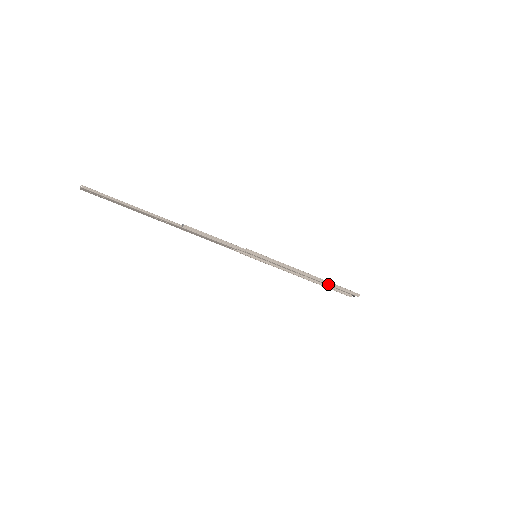
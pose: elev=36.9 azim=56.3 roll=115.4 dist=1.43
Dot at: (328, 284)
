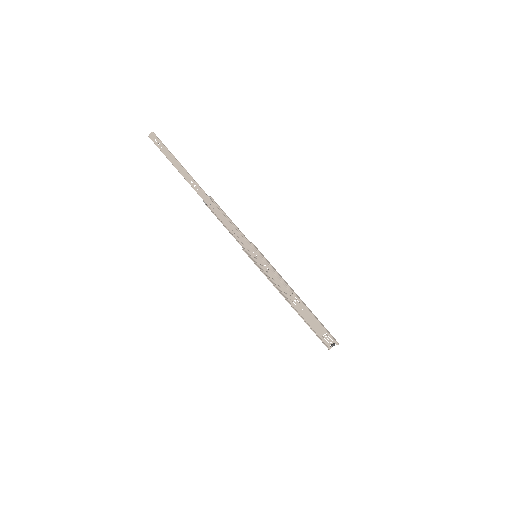
Dot at: (312, 314)
